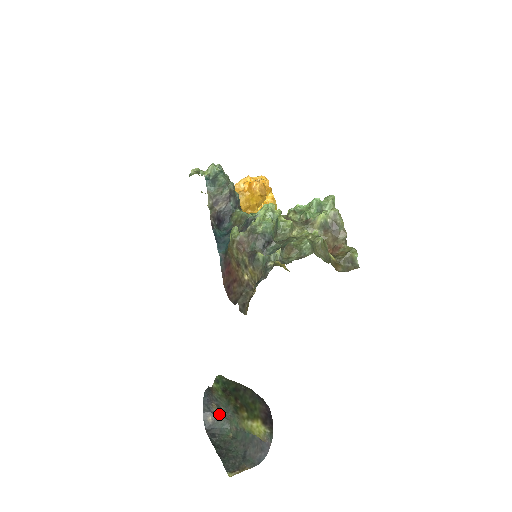
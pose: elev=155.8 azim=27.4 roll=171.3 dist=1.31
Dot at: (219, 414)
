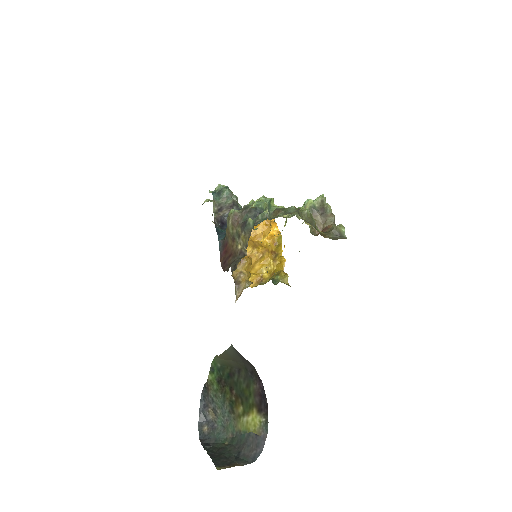
Dot at: (215, 422)
